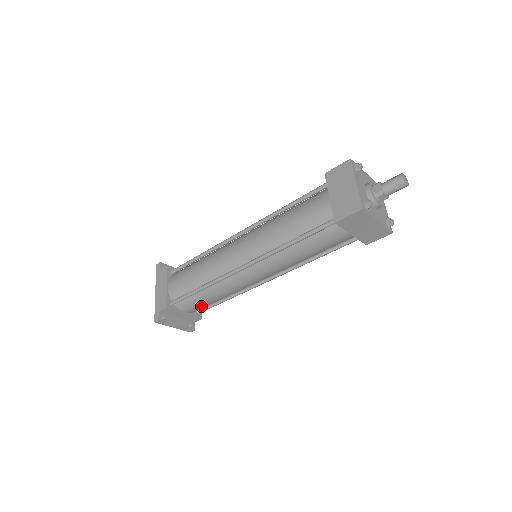
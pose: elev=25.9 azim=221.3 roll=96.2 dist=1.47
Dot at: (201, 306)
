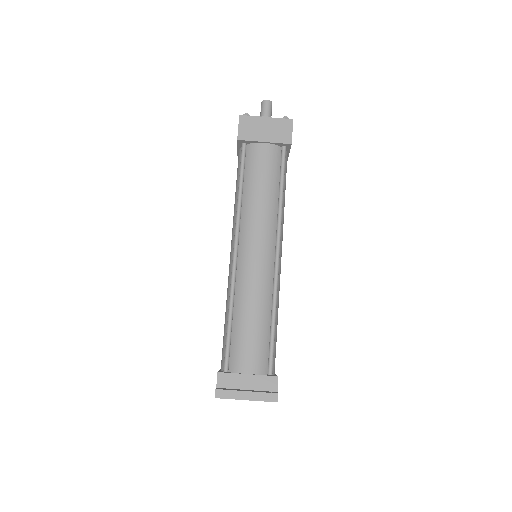
Dot at: (254, 348)
